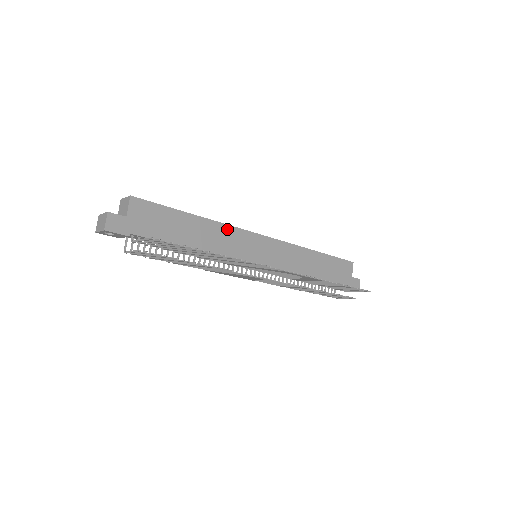
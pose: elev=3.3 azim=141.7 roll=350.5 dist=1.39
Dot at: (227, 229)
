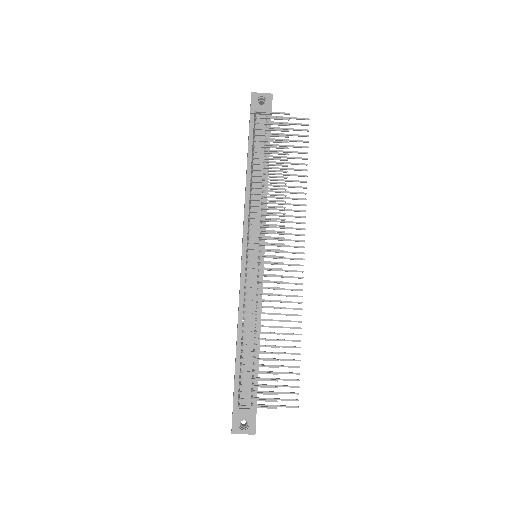
Dot at: occluded
